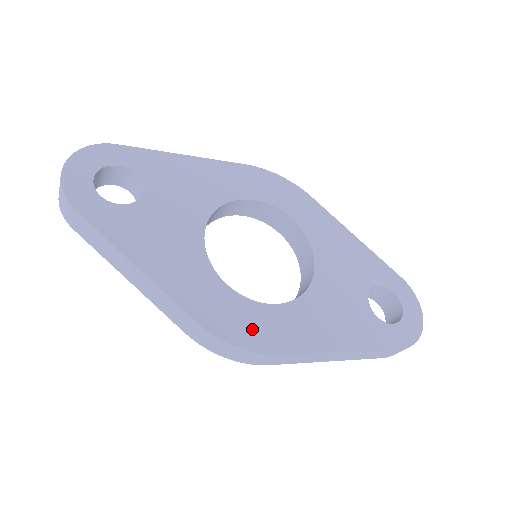
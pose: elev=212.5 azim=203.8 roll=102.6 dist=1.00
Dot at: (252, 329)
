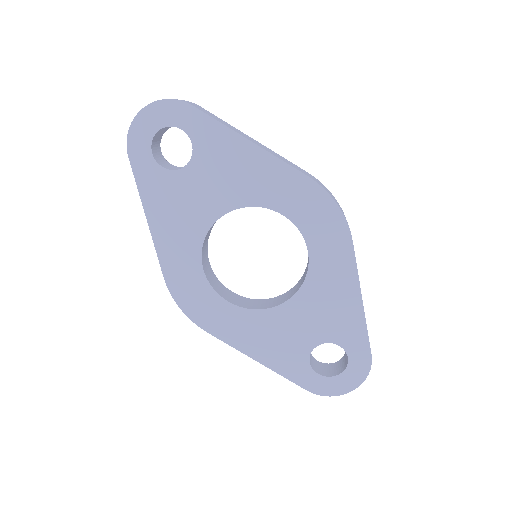
Dot at: (199, 306)
